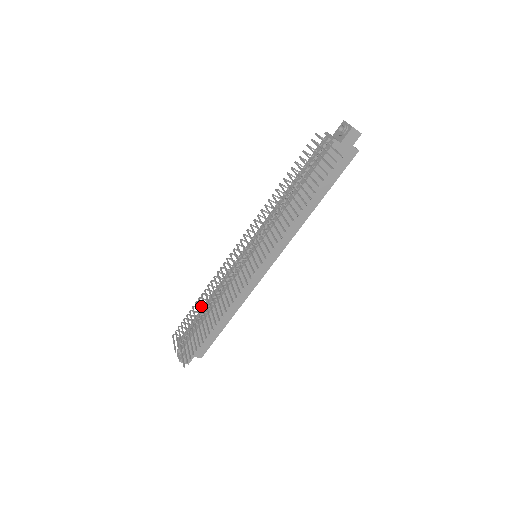
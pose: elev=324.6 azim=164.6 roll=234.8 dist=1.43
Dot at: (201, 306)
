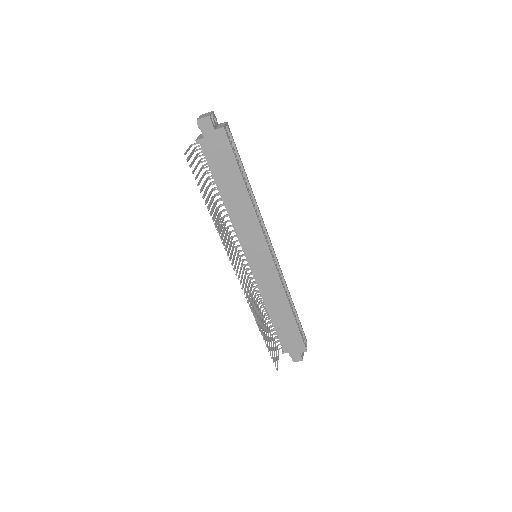
Dot at: (258, 316)
